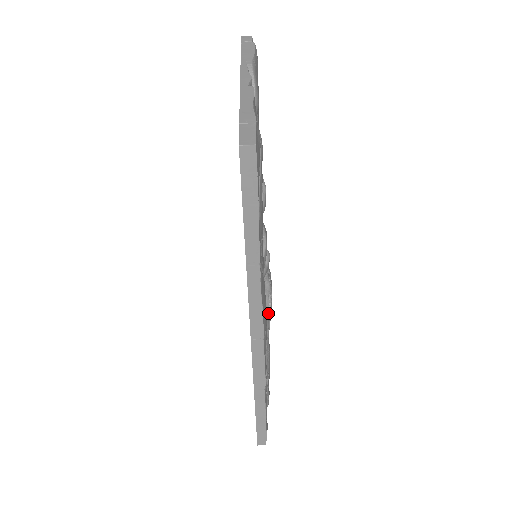
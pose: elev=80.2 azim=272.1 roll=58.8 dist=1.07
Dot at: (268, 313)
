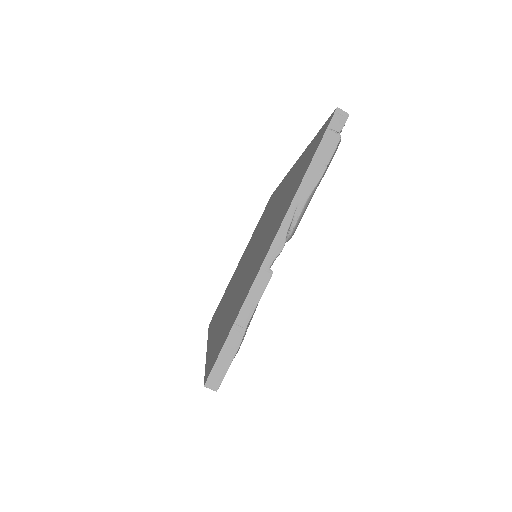
Dot at: occluded
